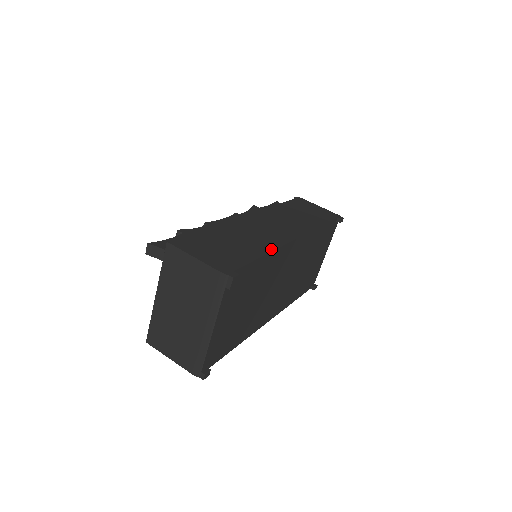
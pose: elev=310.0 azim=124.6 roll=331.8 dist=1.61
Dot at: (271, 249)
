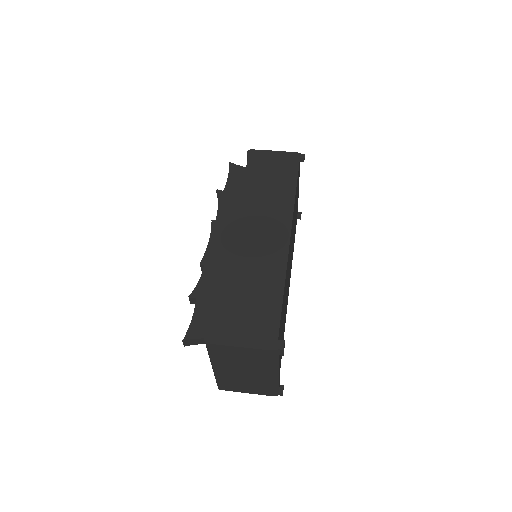
Dot at: (283, 275)
